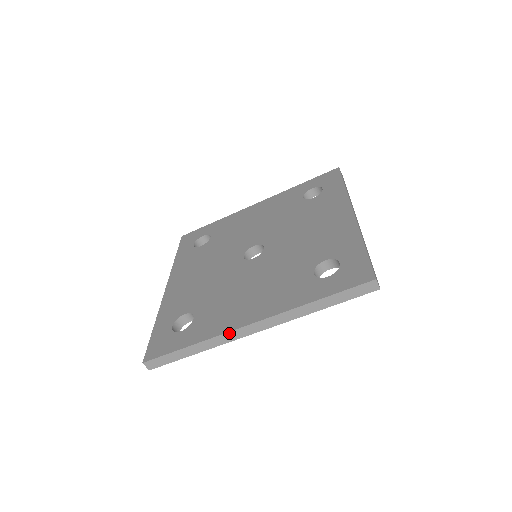
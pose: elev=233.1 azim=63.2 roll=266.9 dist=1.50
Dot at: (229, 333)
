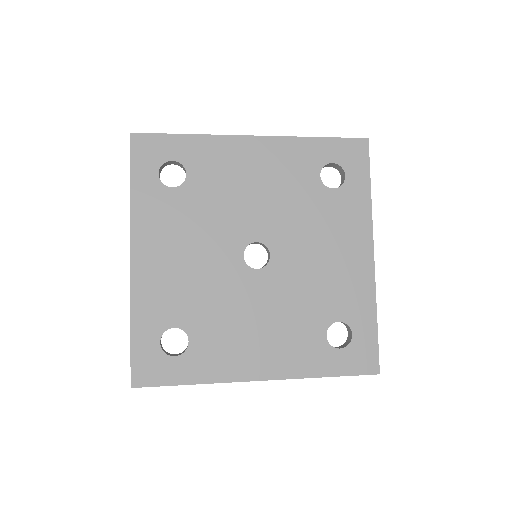
Dot at: occluded
